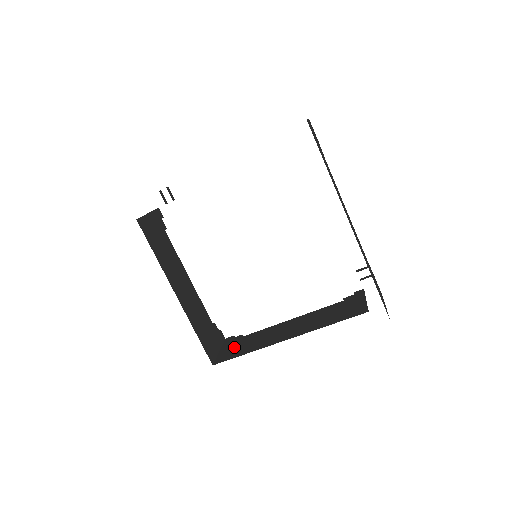
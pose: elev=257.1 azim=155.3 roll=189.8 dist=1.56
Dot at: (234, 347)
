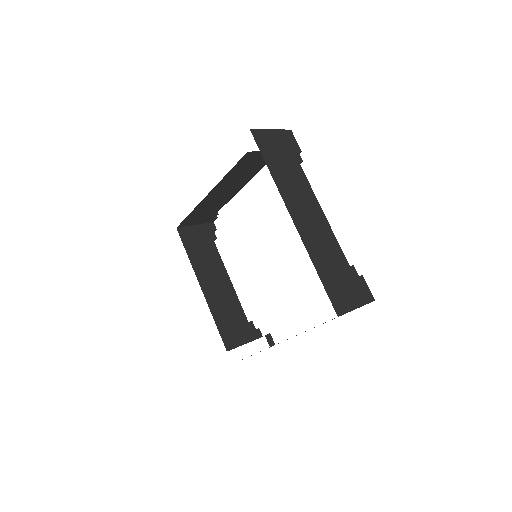
Dot at: occluded
